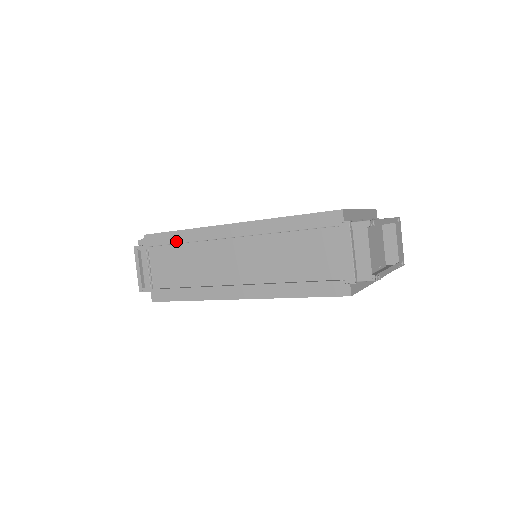
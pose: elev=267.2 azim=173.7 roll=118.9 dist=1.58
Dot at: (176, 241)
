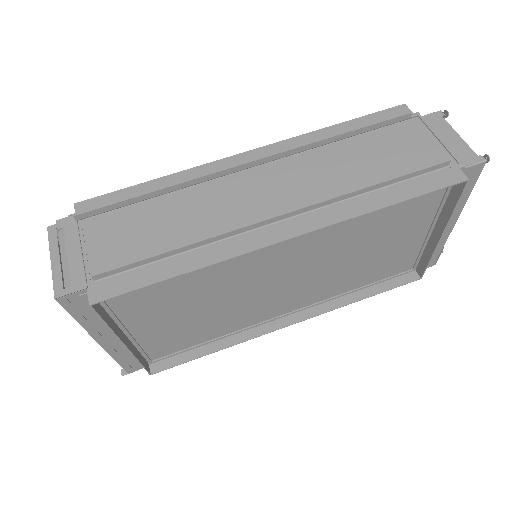
Dot at: (146, 195)
